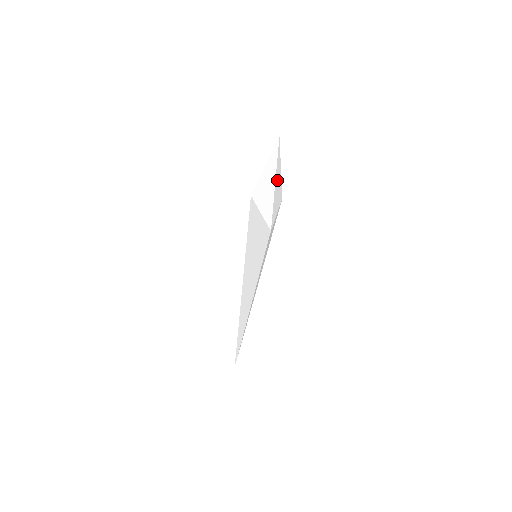
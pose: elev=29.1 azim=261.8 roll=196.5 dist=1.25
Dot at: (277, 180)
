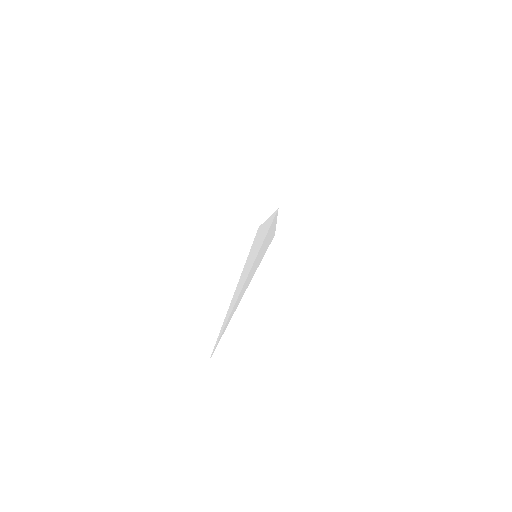
Dot at: occluded
